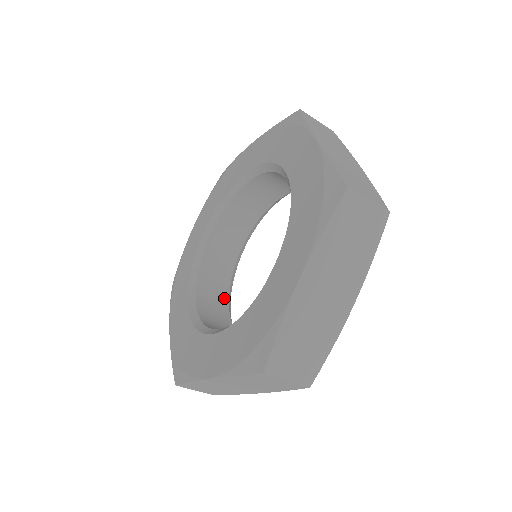
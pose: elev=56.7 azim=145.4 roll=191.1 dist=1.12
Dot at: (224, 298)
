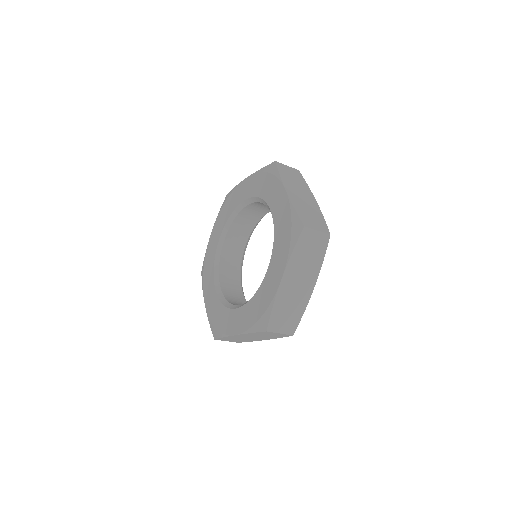
Dot at: (238, 281)
